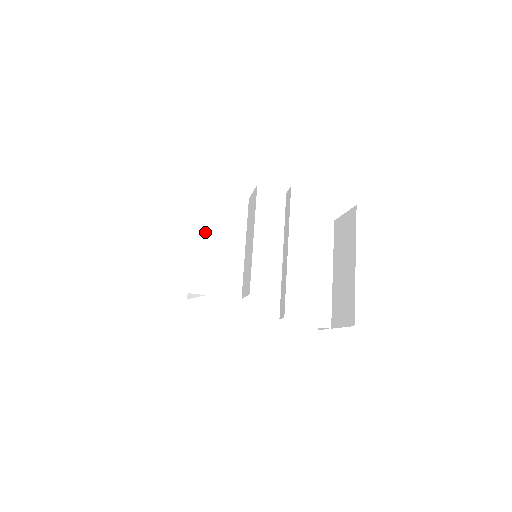
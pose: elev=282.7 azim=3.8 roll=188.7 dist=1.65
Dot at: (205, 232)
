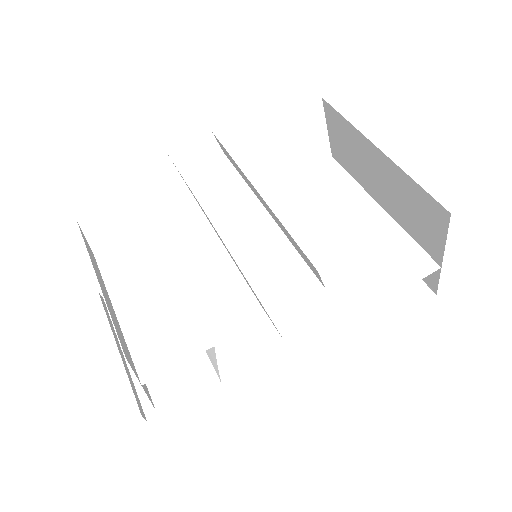
Dot at: (166, 274)
